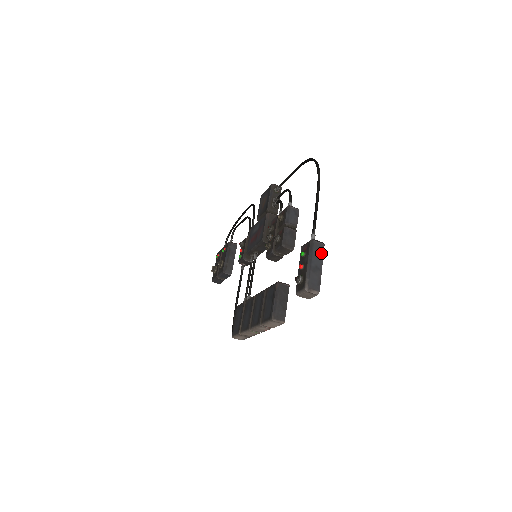
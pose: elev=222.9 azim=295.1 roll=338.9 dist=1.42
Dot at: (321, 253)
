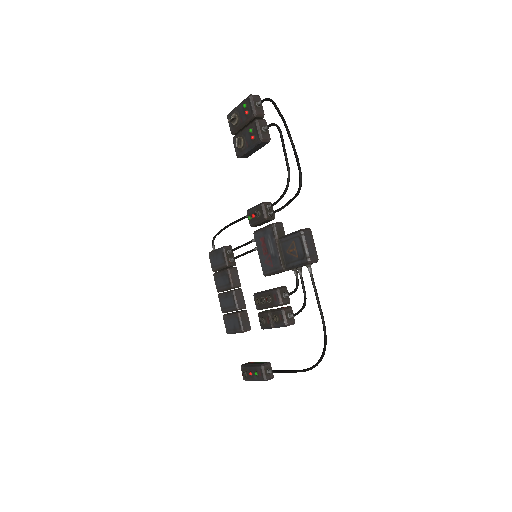
Dot at: occluded
